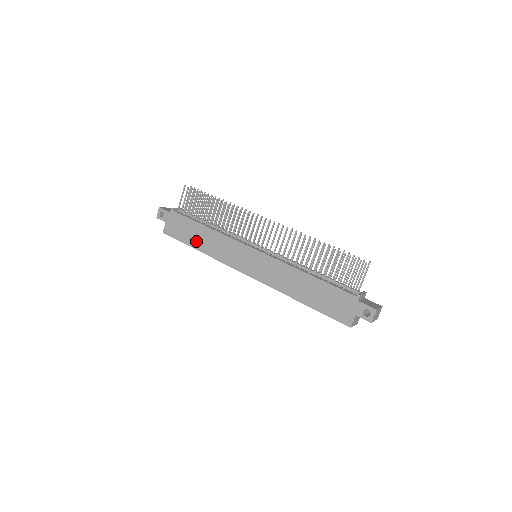
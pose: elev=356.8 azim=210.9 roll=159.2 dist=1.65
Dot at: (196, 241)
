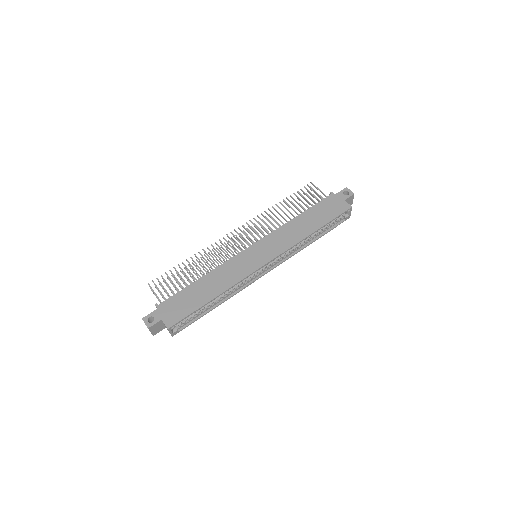
Dot at: (205, 295)
